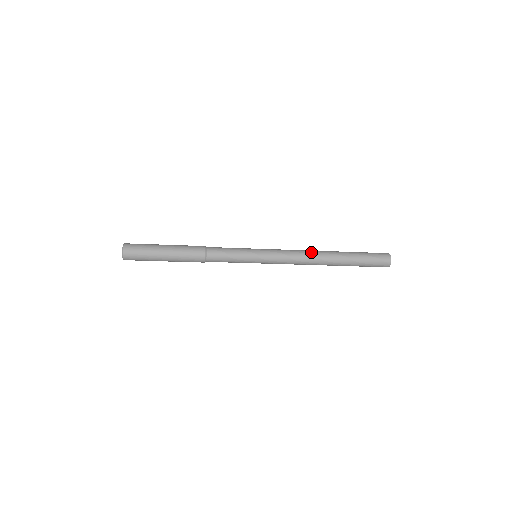
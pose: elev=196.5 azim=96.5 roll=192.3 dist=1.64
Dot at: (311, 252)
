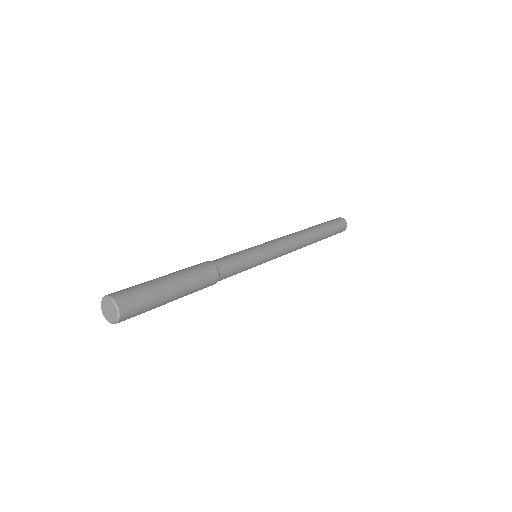
Dot at: (302, 247)
